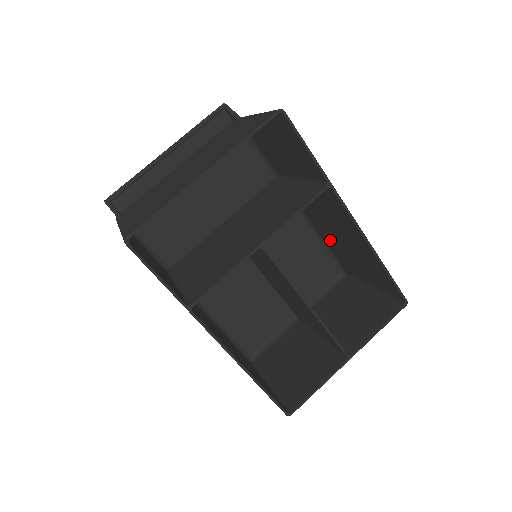
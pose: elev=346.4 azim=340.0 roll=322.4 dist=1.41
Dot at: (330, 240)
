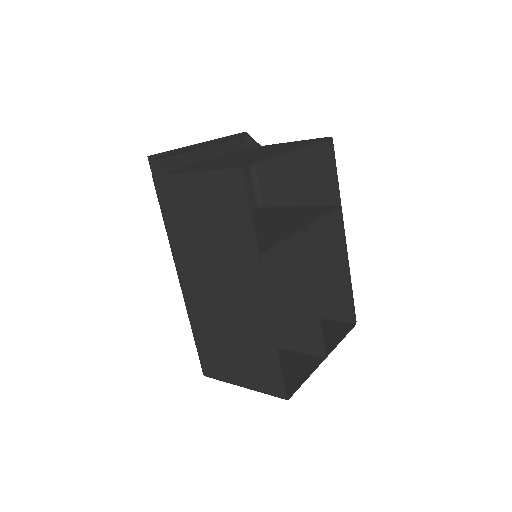
Dot at: occluded
